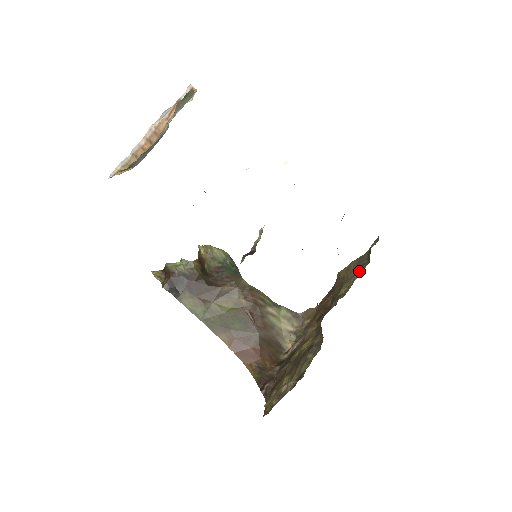
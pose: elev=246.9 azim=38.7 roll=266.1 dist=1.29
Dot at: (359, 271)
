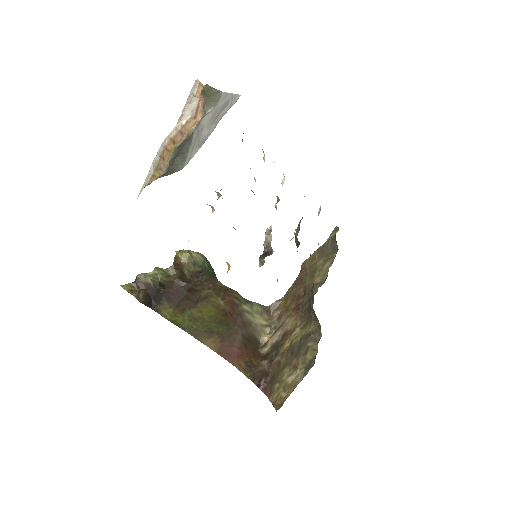
Dot at: (329, 260)
